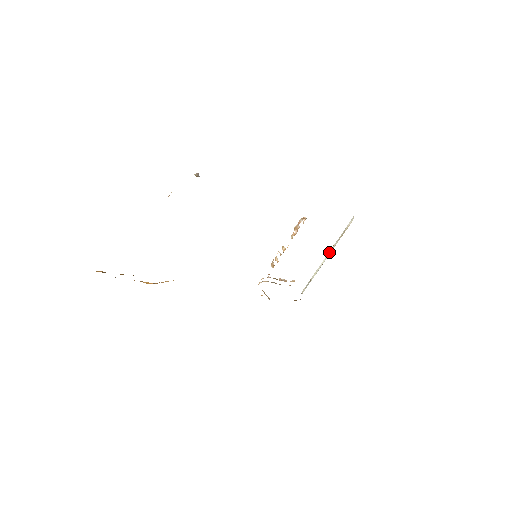
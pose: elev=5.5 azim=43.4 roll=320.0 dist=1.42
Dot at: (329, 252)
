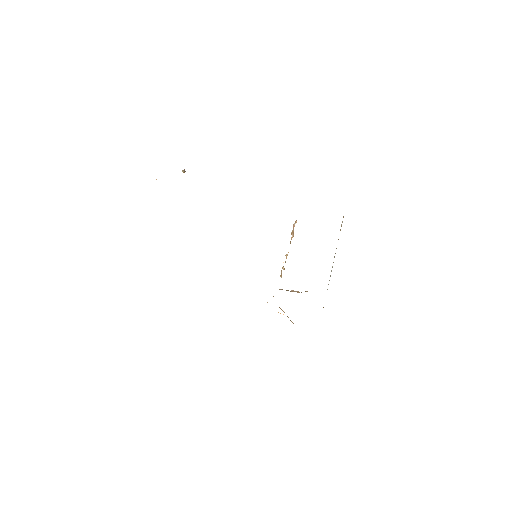
Dot at: occluded
